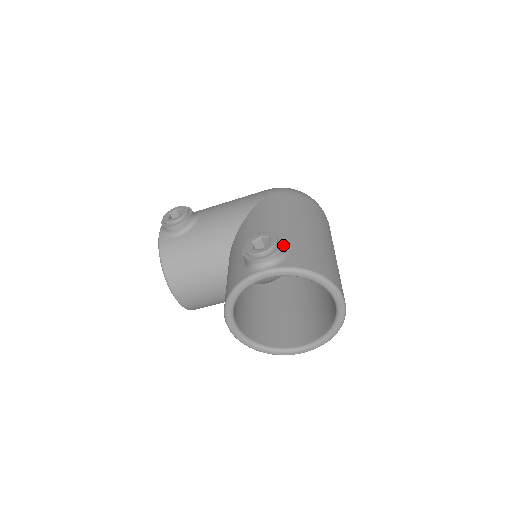
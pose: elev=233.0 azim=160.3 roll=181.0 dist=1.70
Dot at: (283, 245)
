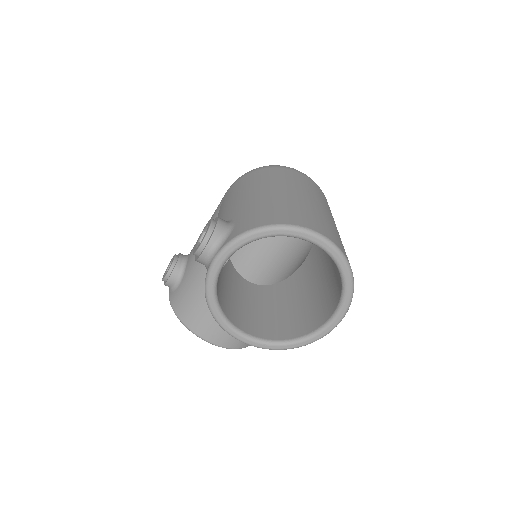
Dot at: (222, 223)
